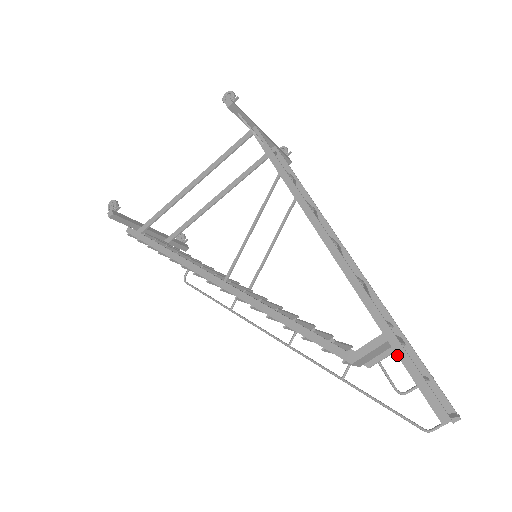
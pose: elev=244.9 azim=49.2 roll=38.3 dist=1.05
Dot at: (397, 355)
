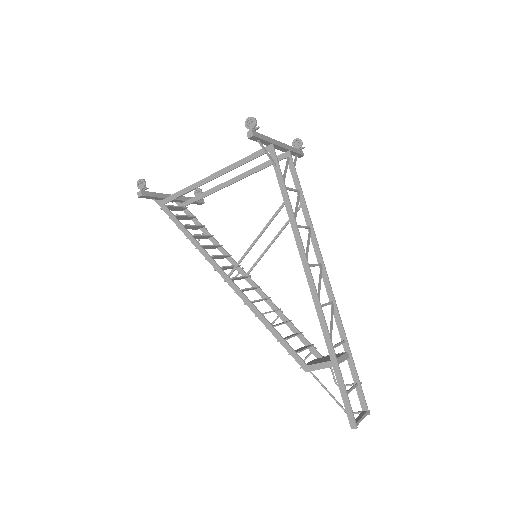
Dot at: (336, 378)
